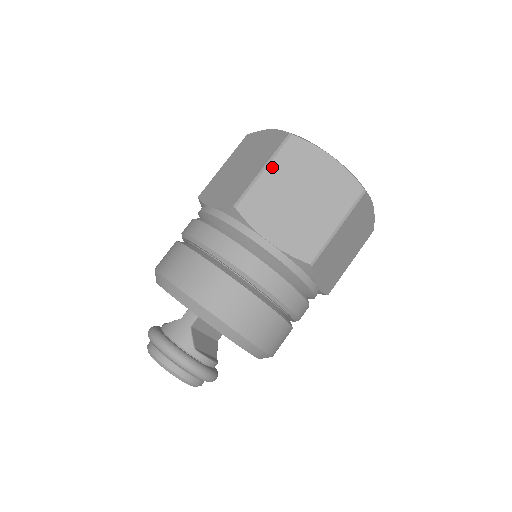
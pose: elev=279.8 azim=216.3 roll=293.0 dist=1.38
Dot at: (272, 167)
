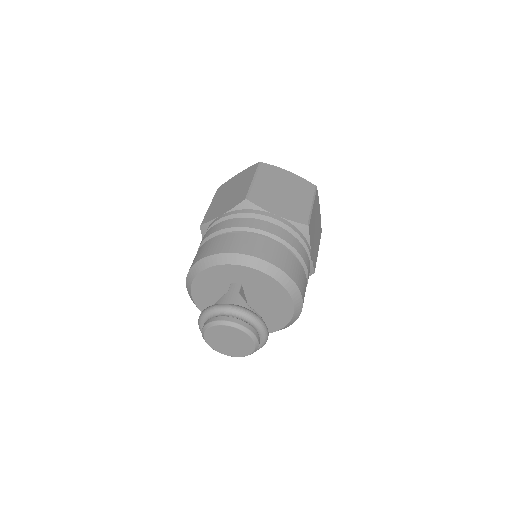
Dot at: (258, 178)
